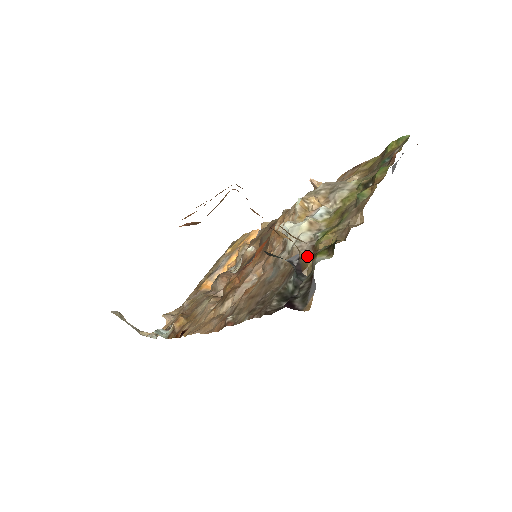
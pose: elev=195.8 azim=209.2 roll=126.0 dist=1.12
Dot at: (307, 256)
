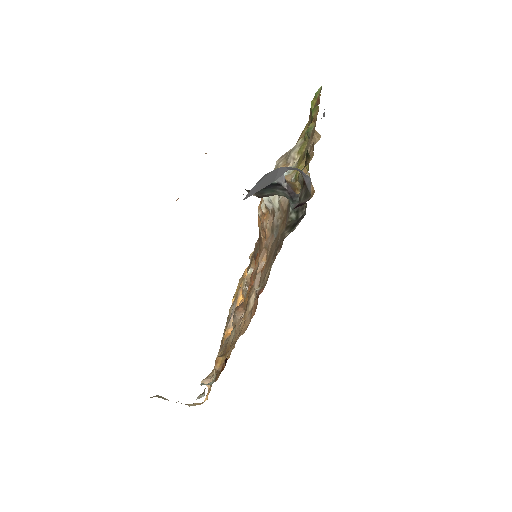
Dot at: (292, 183)
